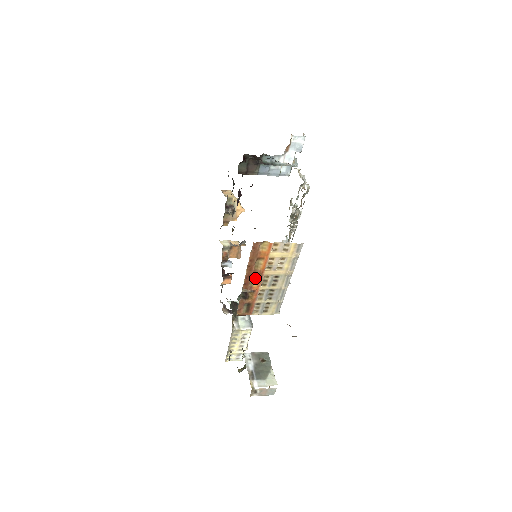
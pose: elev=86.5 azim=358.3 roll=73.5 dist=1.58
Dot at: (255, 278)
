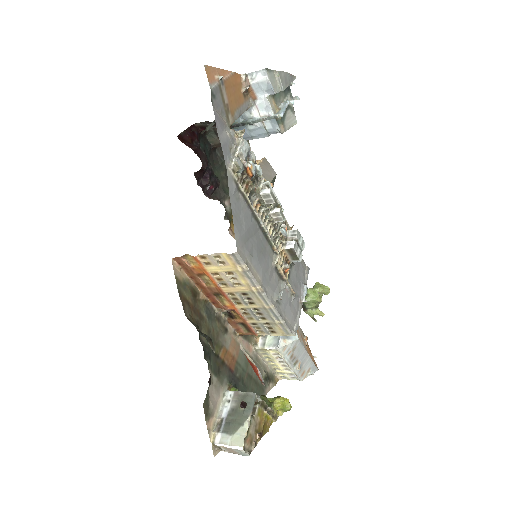
Dot at: (220, 296)
